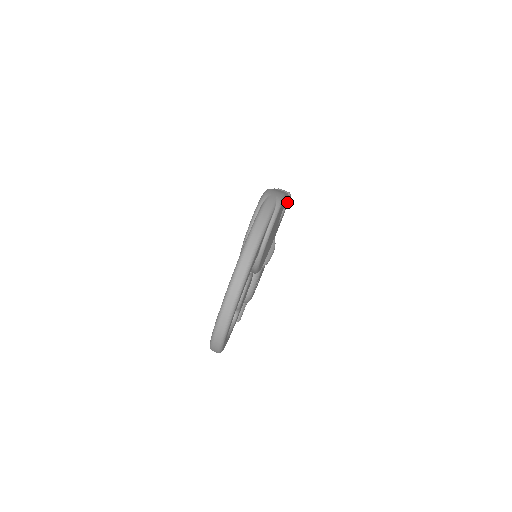
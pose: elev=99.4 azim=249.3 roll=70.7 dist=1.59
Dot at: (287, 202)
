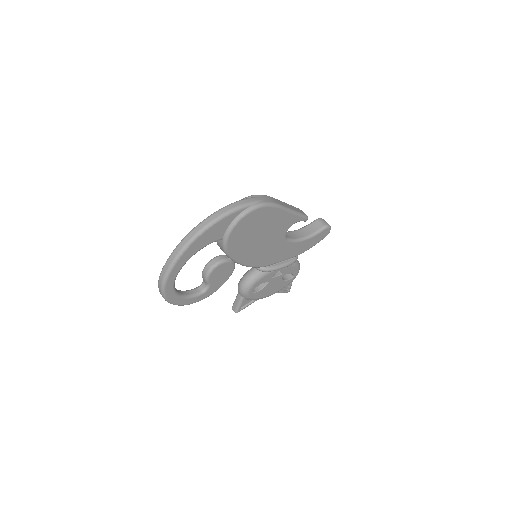
Dot at: (320, 231)
